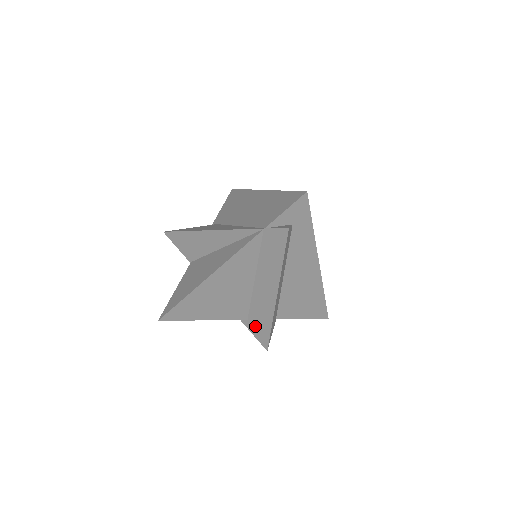
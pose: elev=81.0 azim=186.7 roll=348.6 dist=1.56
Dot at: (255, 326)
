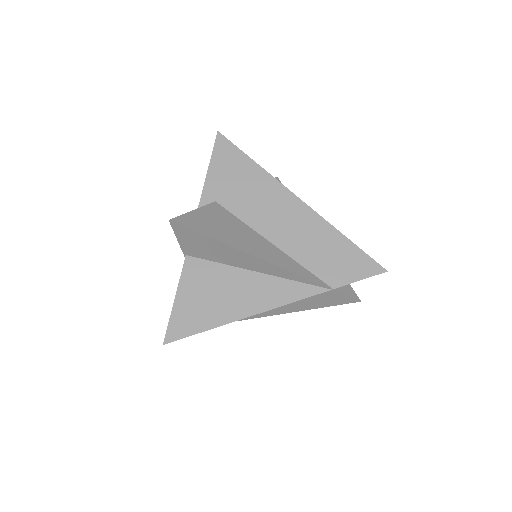
Dot at: occluded
